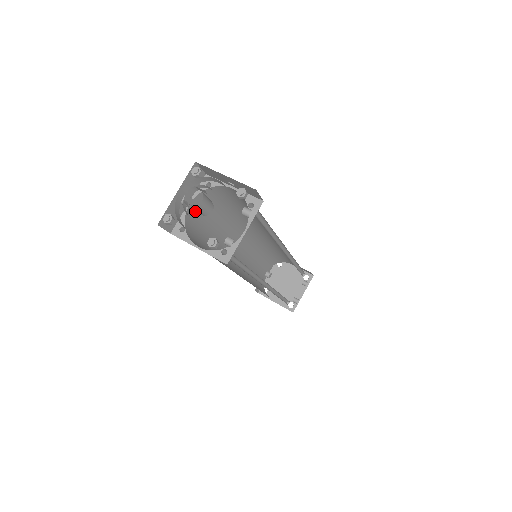
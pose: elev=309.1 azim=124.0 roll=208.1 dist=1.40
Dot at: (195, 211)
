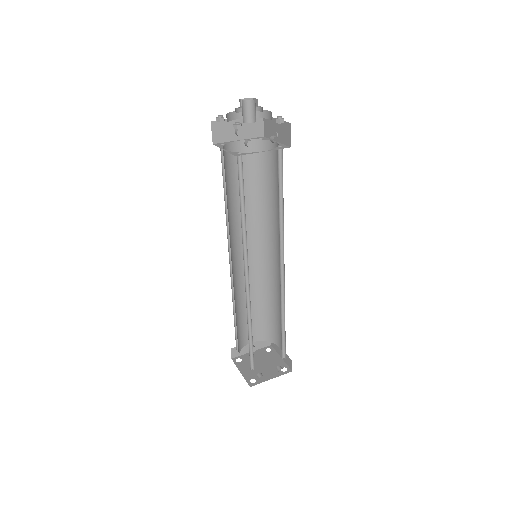
Dot at: occluded
